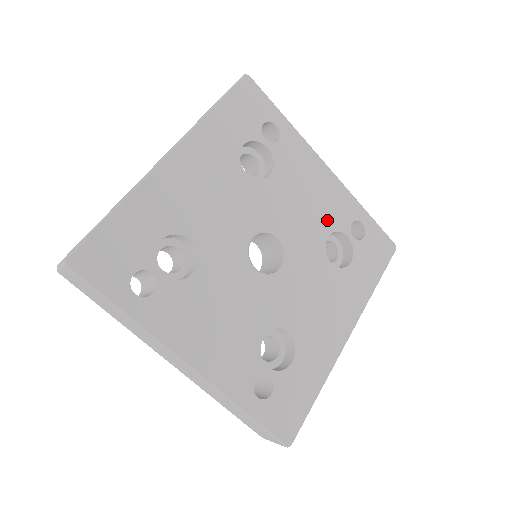
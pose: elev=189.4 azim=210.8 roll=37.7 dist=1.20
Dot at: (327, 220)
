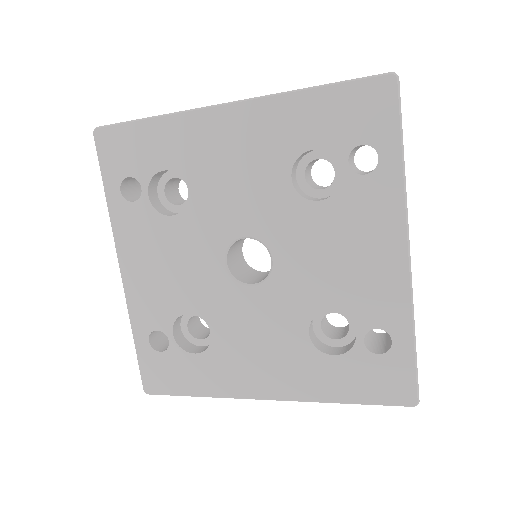
Dot at: (346, 297)
